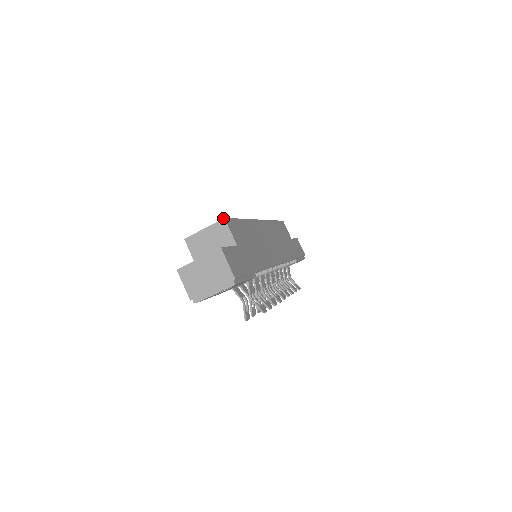
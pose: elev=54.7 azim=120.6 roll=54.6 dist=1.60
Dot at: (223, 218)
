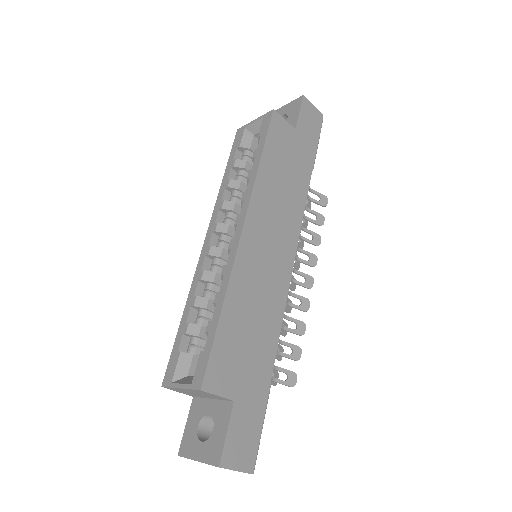
Dot at: (199, 390)
